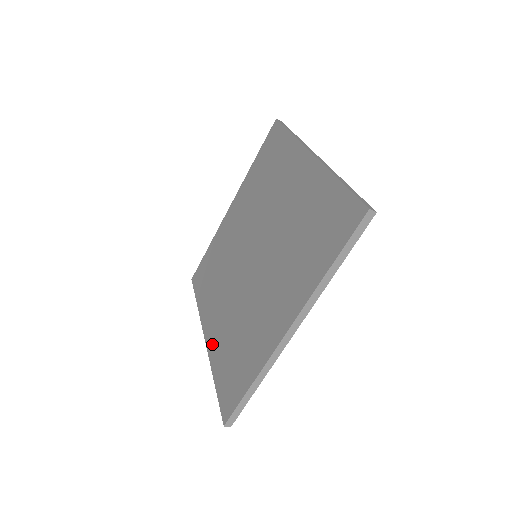
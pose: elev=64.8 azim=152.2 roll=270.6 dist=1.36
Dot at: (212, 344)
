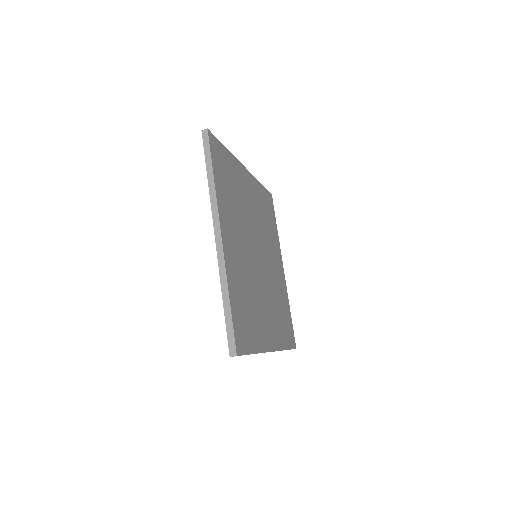
Dot at: occluded
